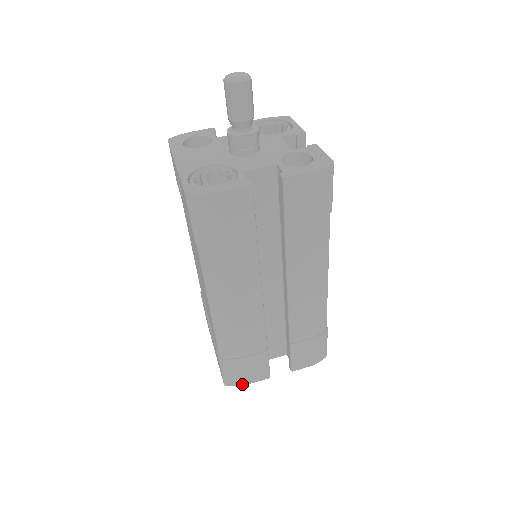
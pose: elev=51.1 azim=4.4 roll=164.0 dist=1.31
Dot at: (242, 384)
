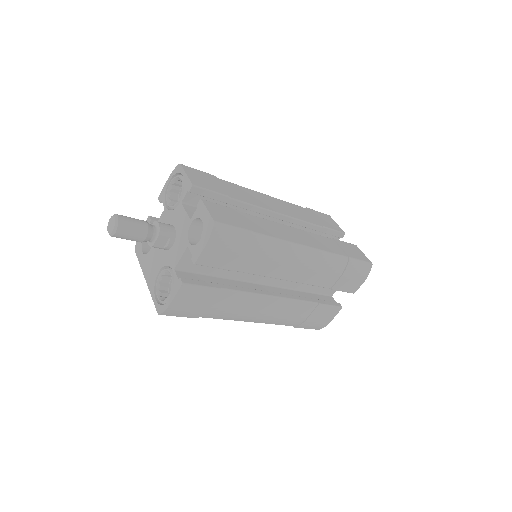
Dot at: (327, 324)
